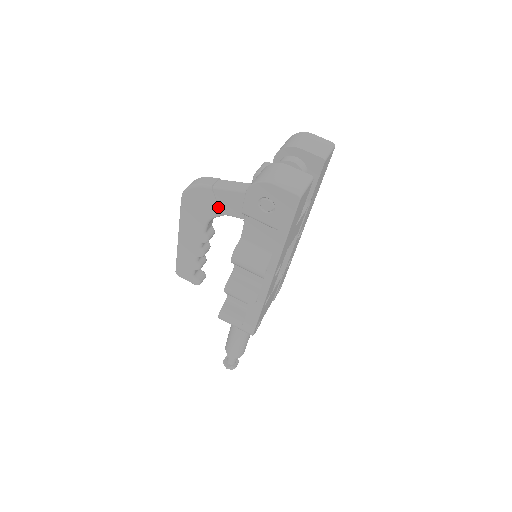
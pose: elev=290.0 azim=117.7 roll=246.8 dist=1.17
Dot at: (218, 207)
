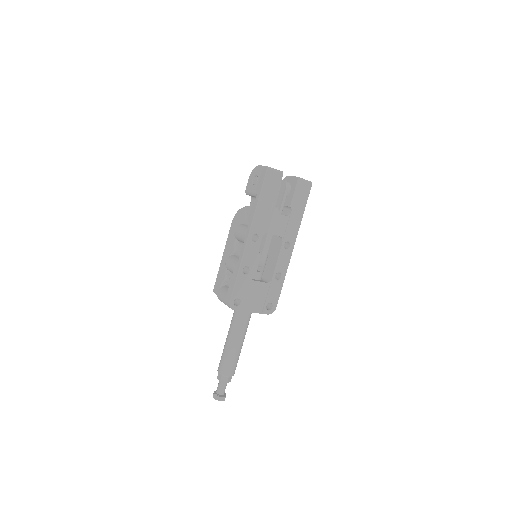
Dot at: (245, 219)
